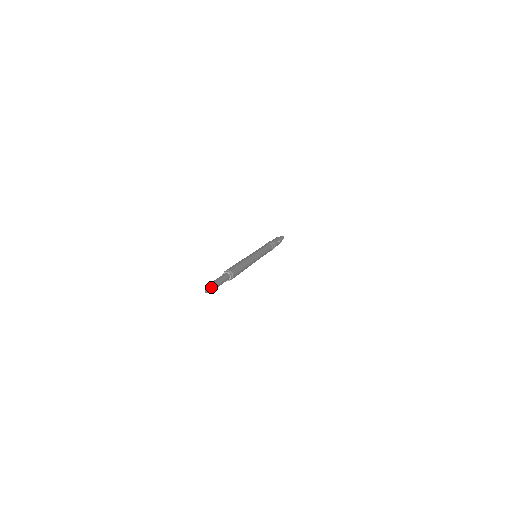
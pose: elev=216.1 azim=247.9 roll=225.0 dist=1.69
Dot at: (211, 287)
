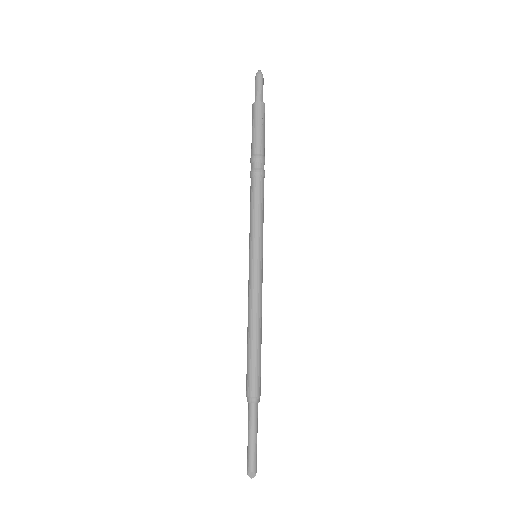
Dot at: (252, 472)
